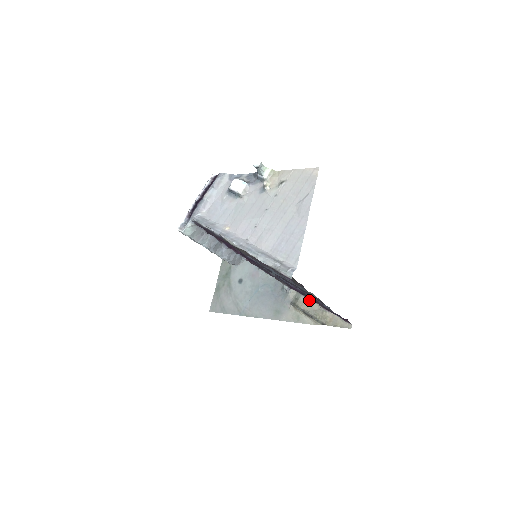
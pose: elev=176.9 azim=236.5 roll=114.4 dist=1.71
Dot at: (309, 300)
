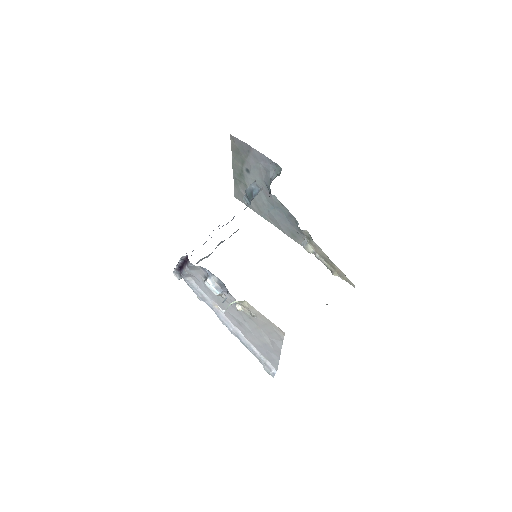
Dot at: (320, 248)
